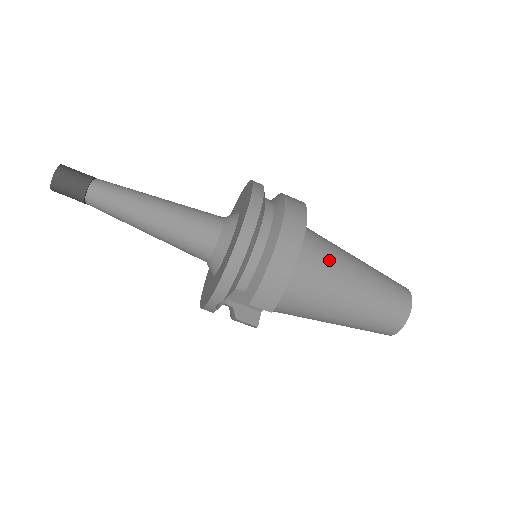
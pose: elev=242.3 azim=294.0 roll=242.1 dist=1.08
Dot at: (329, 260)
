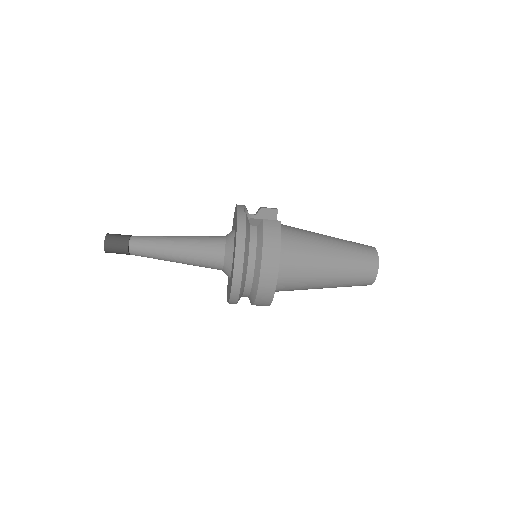
Dot at: (302, 279)
